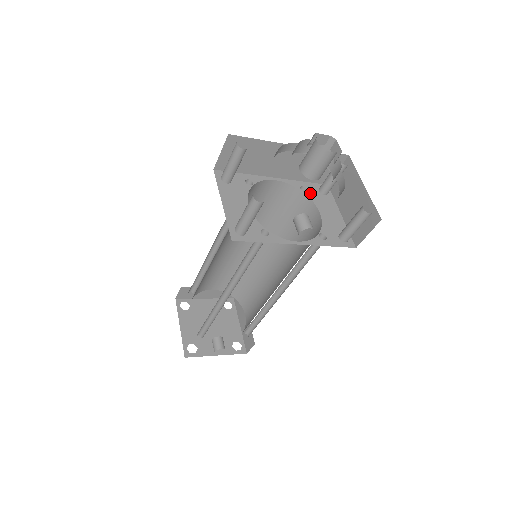
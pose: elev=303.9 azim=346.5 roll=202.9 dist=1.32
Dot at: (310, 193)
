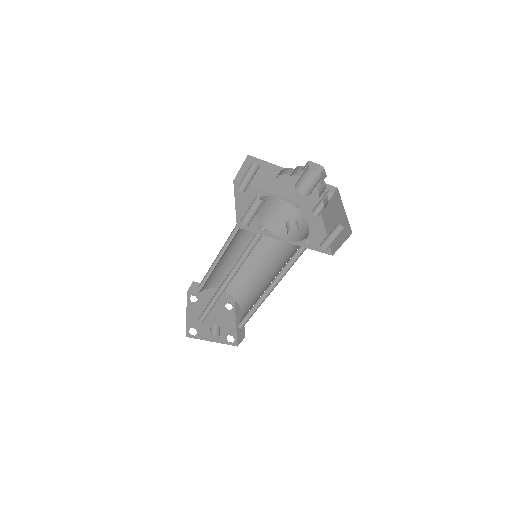
Dot at: (304, 212)
